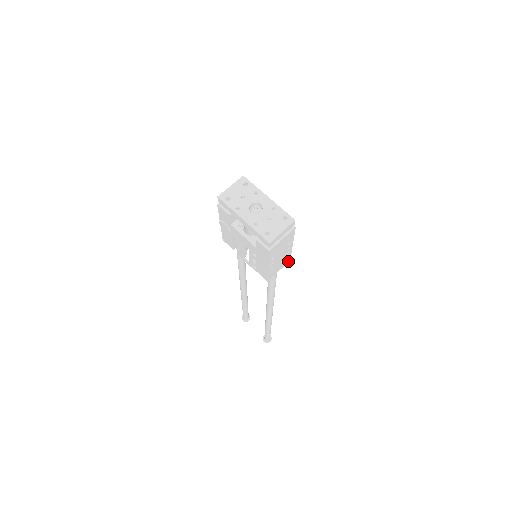
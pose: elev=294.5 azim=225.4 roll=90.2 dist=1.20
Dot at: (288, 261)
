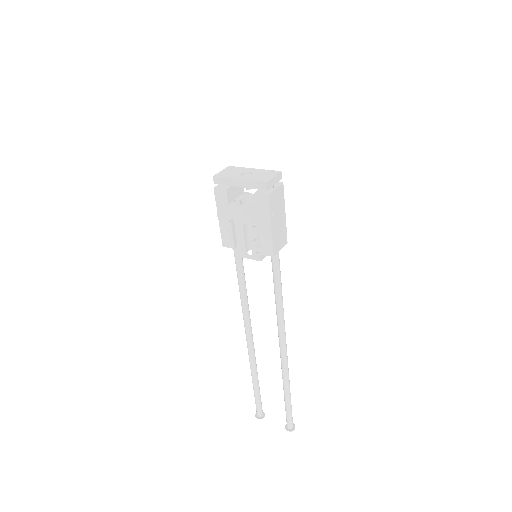
Dot at: (286, 242)
